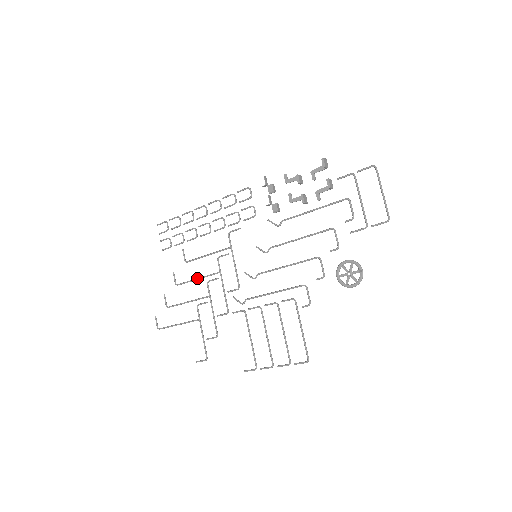
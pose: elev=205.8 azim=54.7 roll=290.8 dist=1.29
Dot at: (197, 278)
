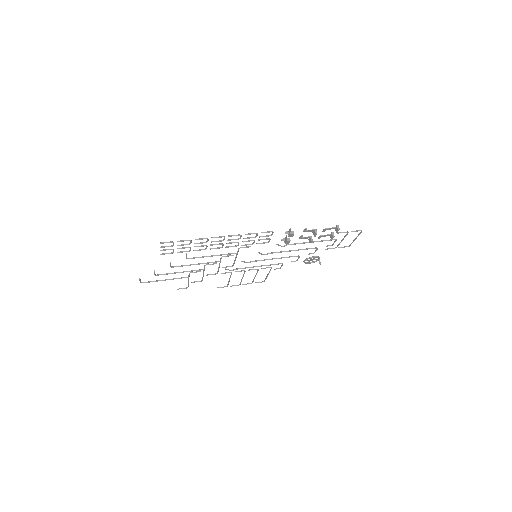
Dot at: occluded
